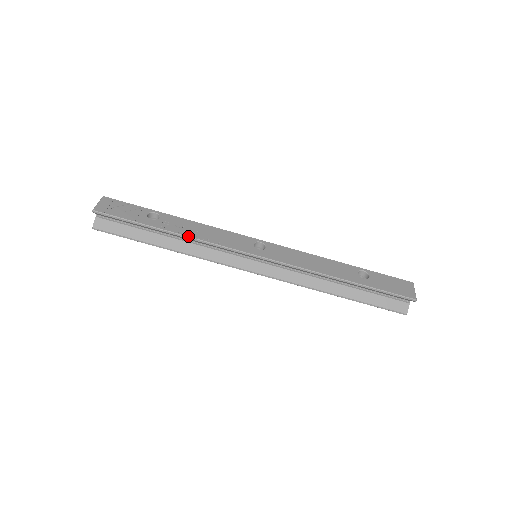
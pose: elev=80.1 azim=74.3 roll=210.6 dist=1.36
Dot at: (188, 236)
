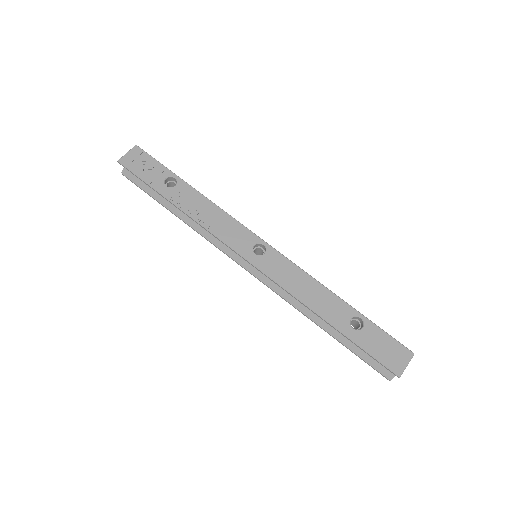
Dot at: (191, 216)
